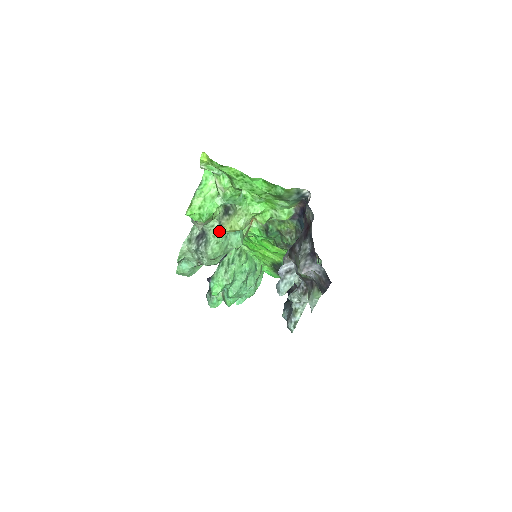
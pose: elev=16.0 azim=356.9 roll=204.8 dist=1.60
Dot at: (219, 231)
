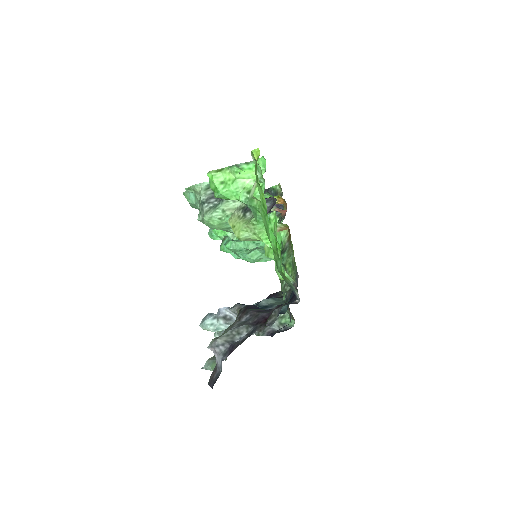
Dot at: (233, 212)
